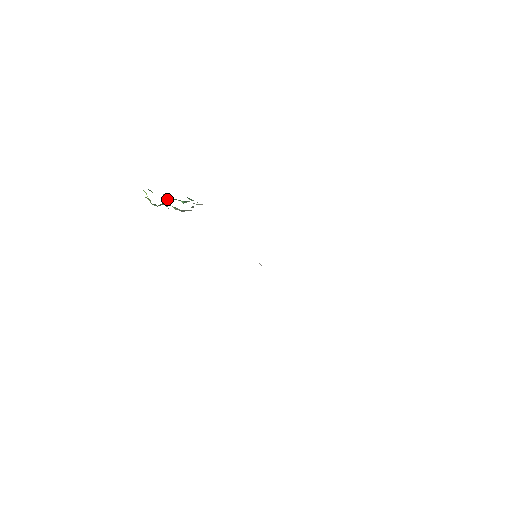
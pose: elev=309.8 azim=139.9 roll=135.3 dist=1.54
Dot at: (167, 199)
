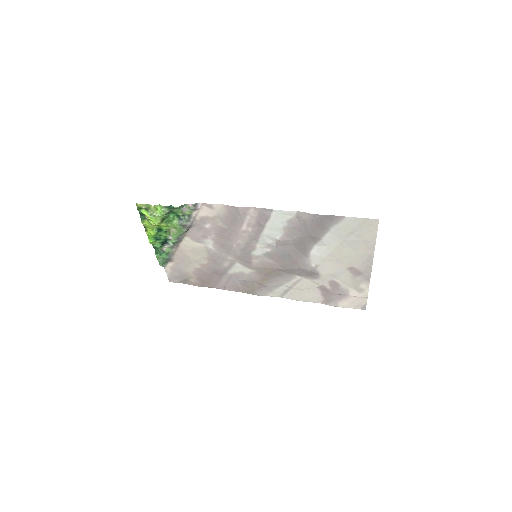
Dot at: (156, 229)
